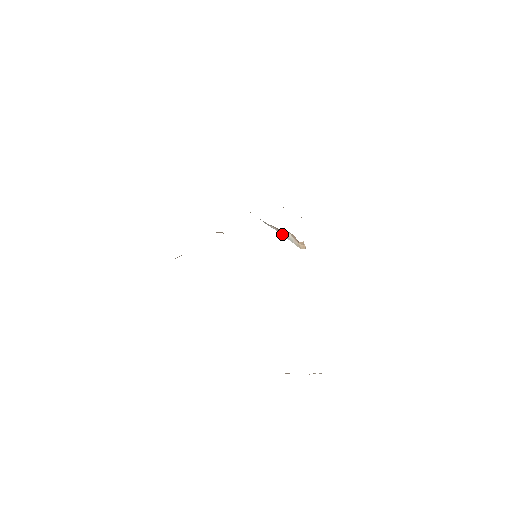
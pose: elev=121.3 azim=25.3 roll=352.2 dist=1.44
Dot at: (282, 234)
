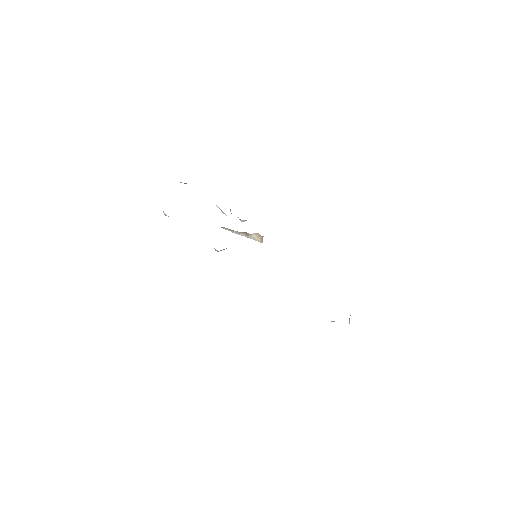
Dot at: (248, 237)
